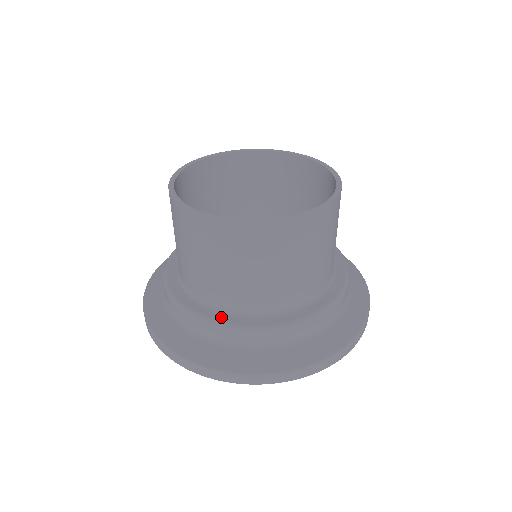
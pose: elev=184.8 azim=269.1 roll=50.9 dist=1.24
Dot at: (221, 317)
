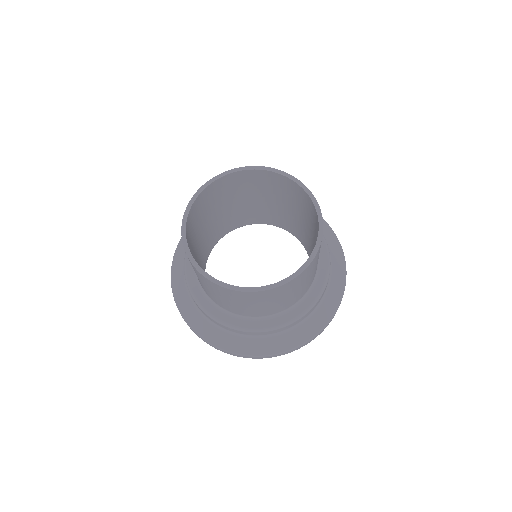
Dot at: (224, 317)
